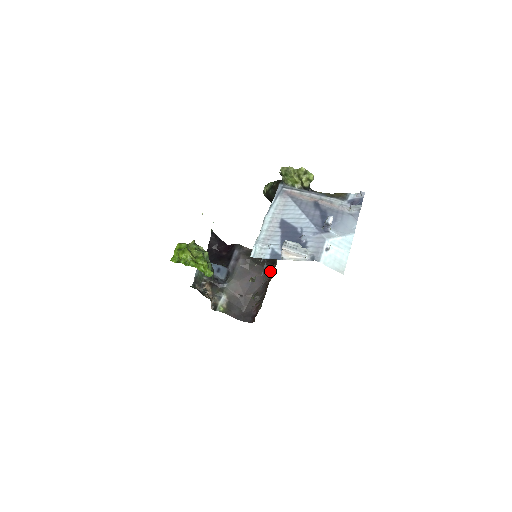
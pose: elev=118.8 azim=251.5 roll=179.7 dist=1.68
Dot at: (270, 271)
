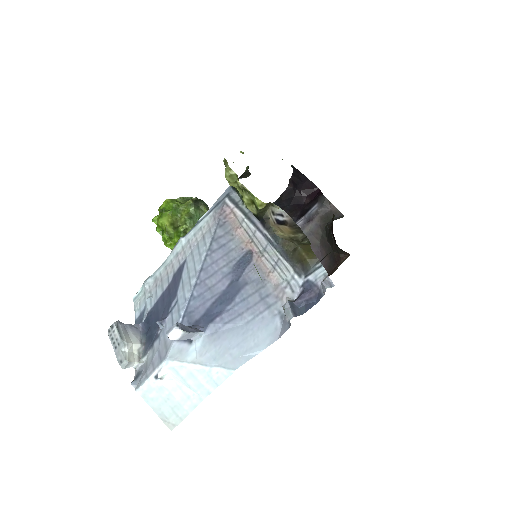
Dot at: (338, 260)
